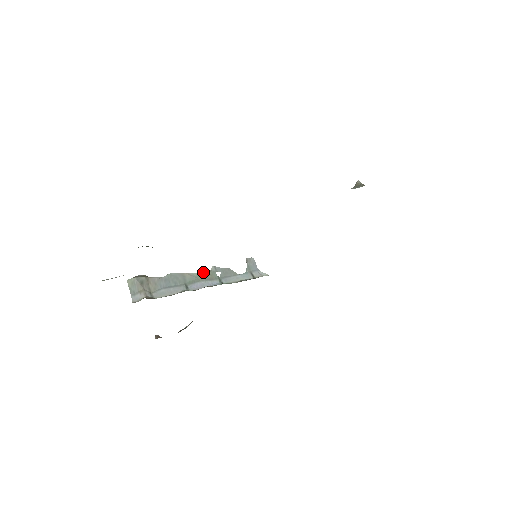
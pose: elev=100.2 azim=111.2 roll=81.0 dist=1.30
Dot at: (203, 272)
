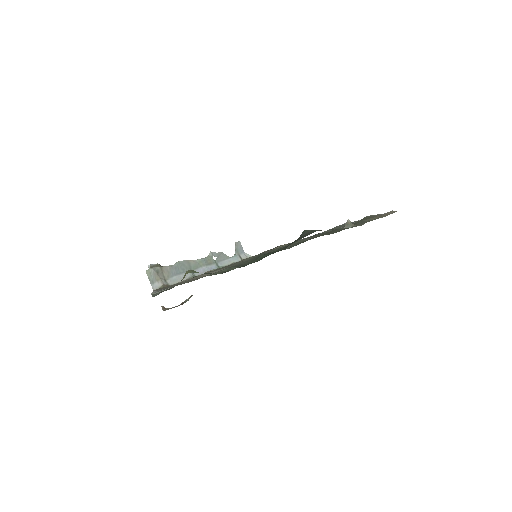
Dot at: (203, 258)
